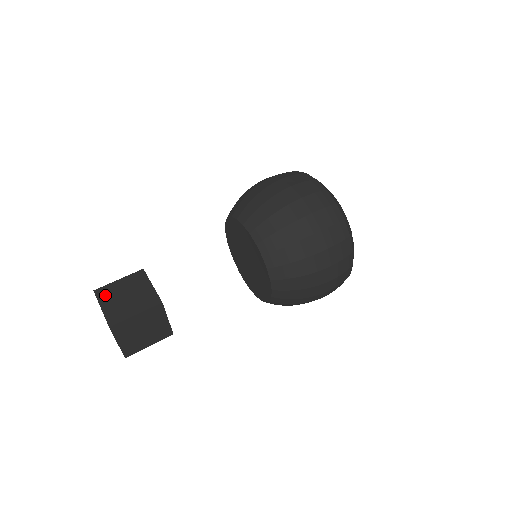
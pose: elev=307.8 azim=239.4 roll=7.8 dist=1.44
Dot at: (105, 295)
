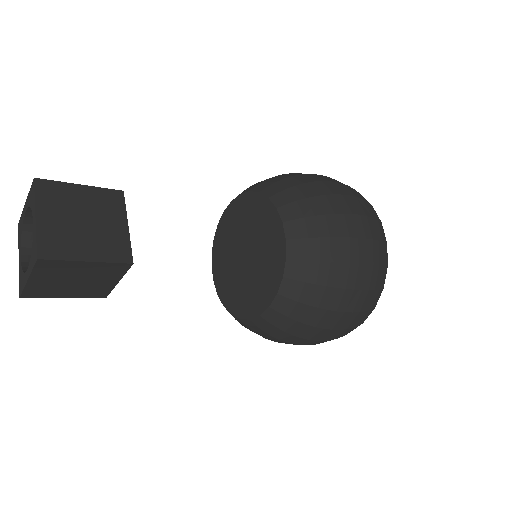
Dot at: occluded
